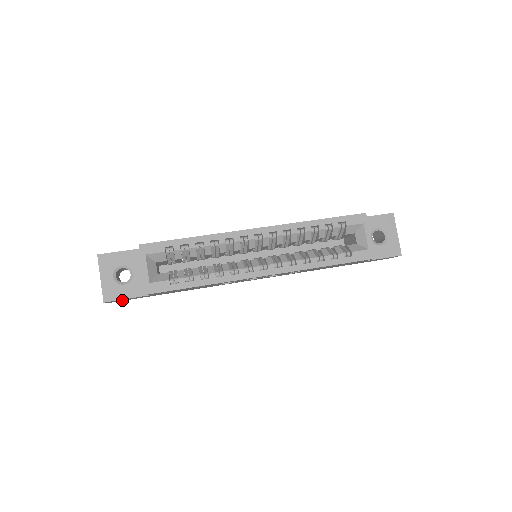
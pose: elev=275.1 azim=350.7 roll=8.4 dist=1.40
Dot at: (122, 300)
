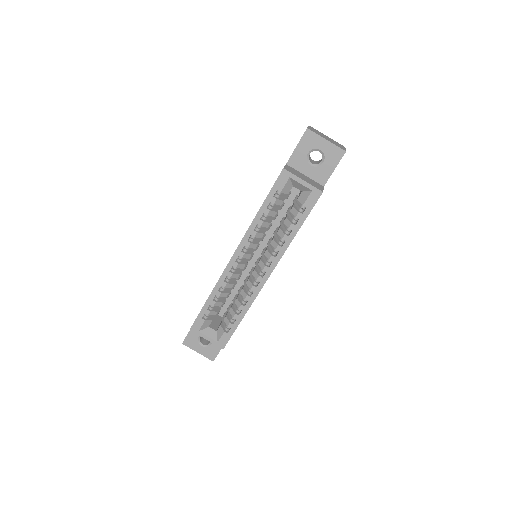
Dot at: occluded
